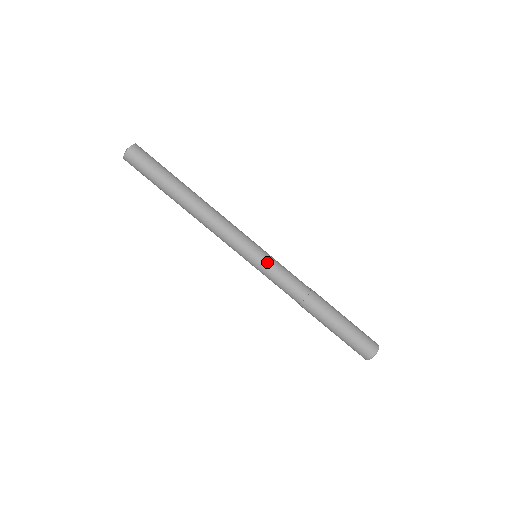
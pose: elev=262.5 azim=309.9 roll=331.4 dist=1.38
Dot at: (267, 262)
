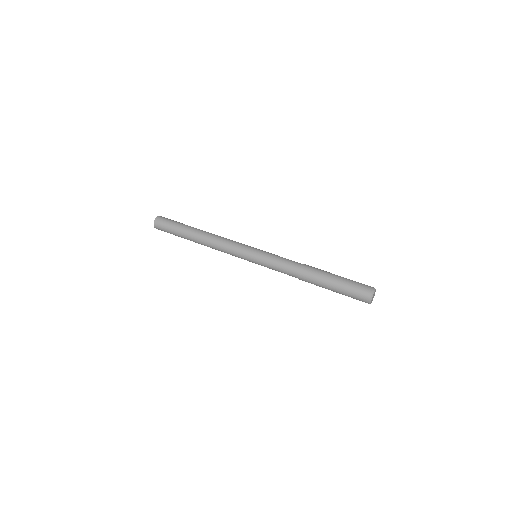
Dot at: (266, 252)
